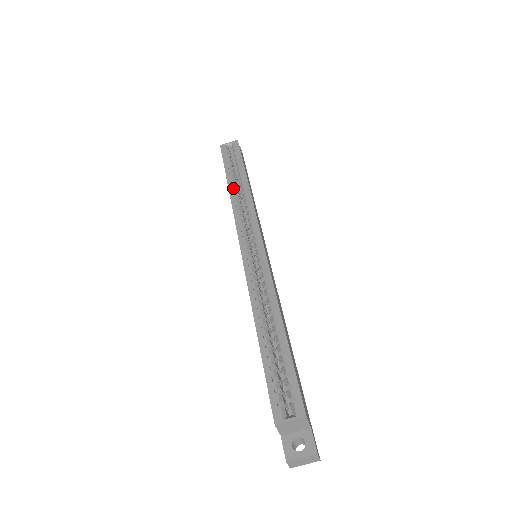
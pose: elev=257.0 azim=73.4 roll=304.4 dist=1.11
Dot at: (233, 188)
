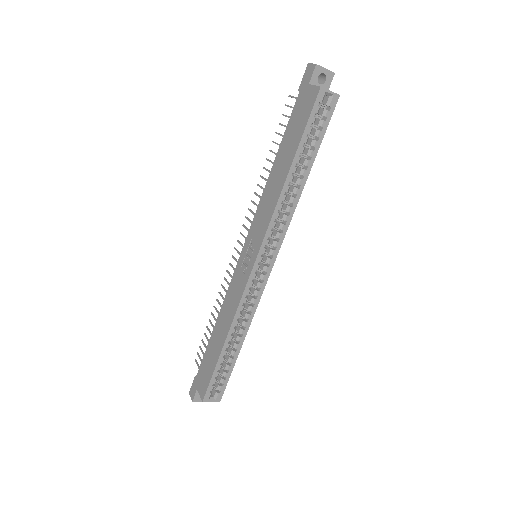
Dot at: (290, 181)
